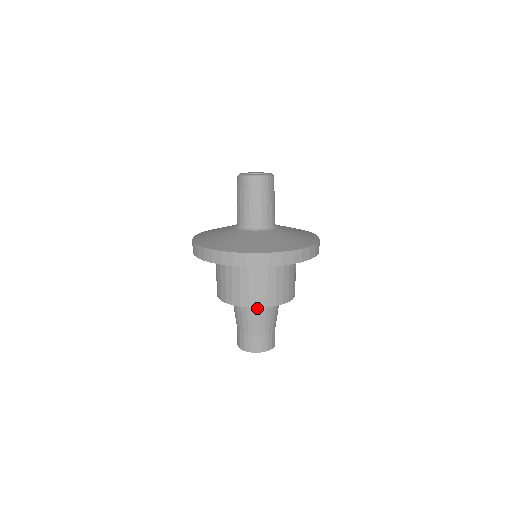
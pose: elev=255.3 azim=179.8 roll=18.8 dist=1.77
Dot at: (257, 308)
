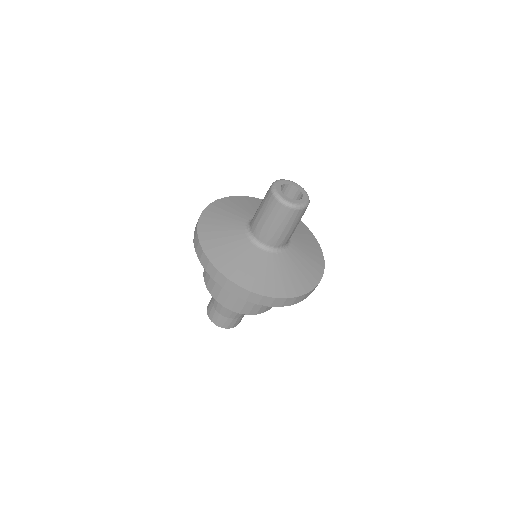
Dot at: occluded
